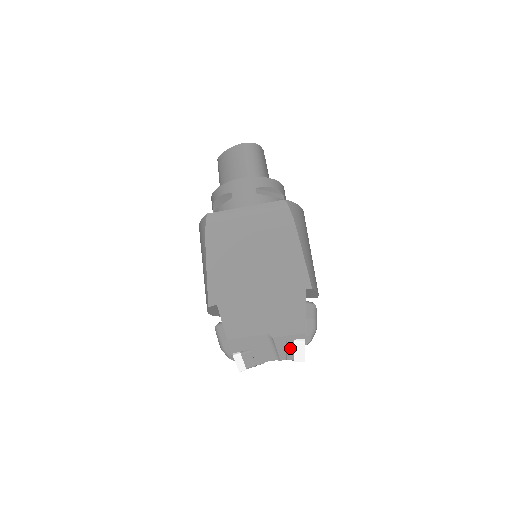
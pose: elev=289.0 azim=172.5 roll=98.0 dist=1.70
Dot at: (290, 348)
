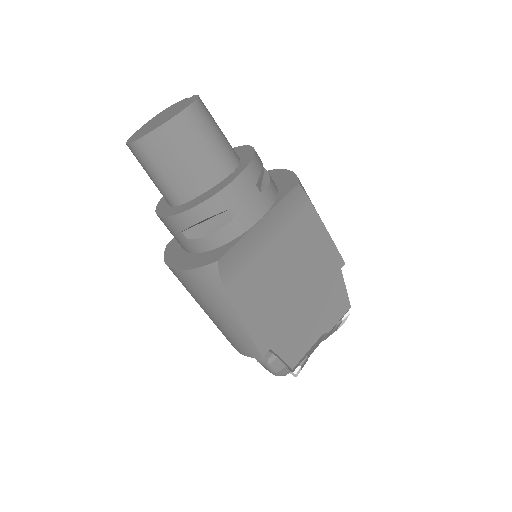
Dot at: (337, 327)
